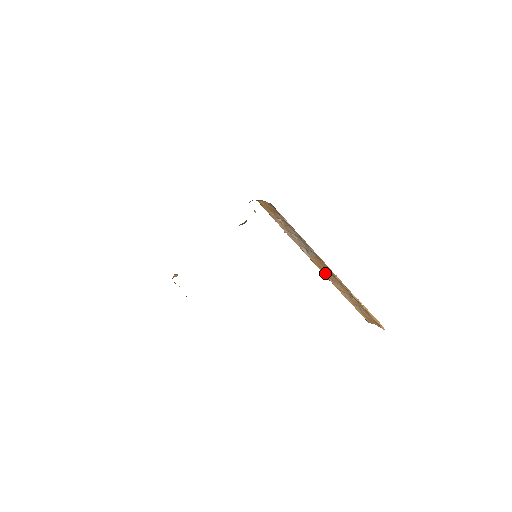
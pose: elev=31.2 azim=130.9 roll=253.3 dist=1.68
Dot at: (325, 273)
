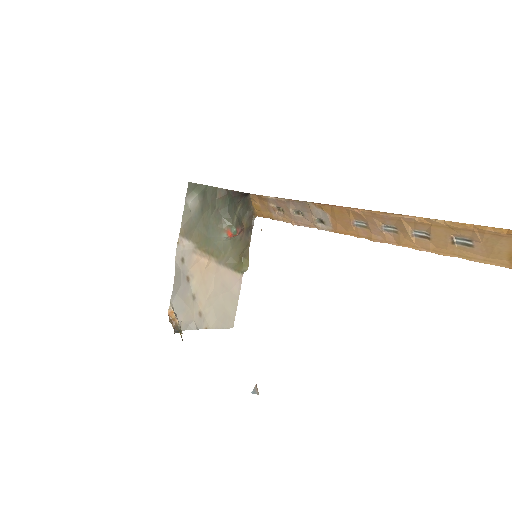
Dot at: (365, 234)
